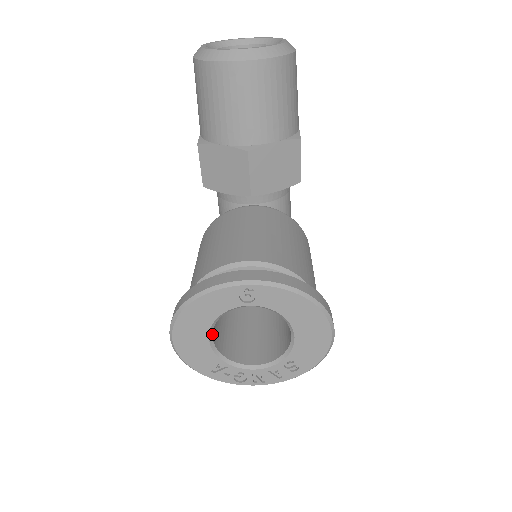
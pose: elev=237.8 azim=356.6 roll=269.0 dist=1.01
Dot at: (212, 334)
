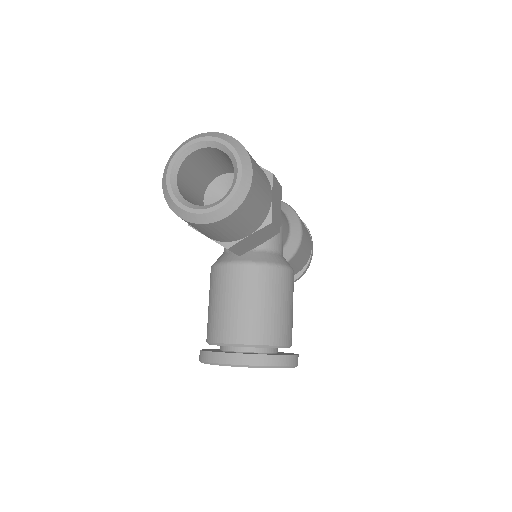
Dot at: occluded
